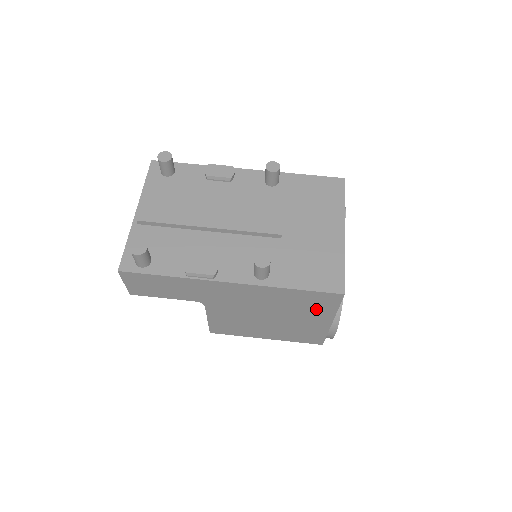
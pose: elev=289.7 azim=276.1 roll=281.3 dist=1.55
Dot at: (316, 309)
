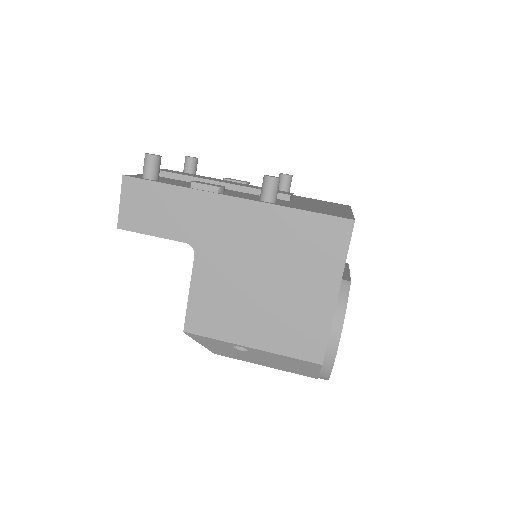
Dot at: (321, 259)
